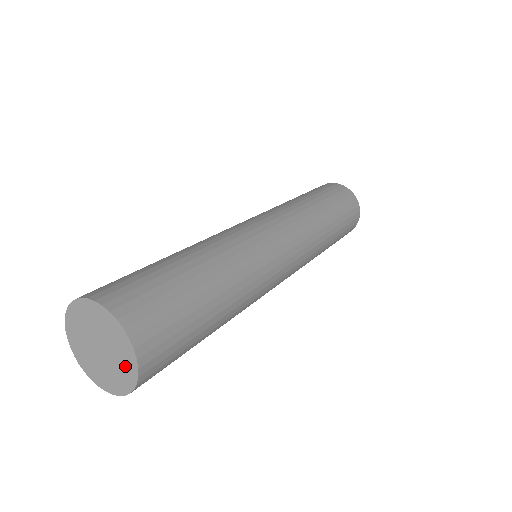
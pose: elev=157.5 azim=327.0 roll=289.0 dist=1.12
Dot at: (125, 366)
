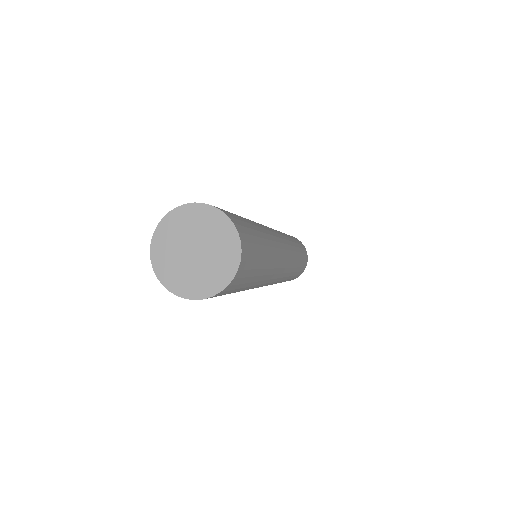
Dot at: (213, 277)
